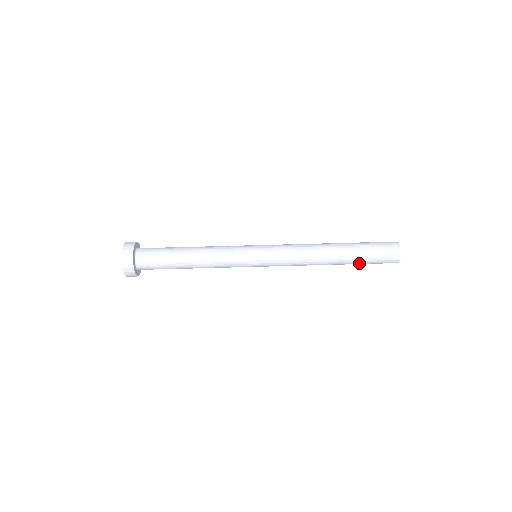
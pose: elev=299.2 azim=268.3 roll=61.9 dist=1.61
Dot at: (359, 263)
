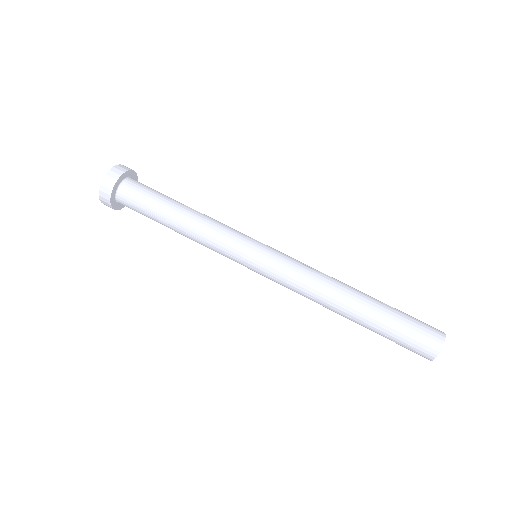
Dot at: (378, 332)
